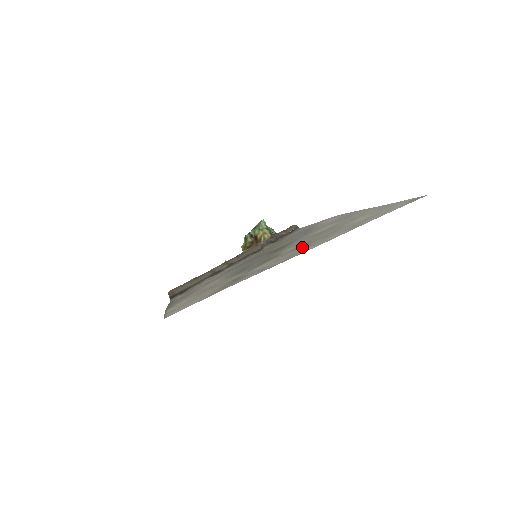
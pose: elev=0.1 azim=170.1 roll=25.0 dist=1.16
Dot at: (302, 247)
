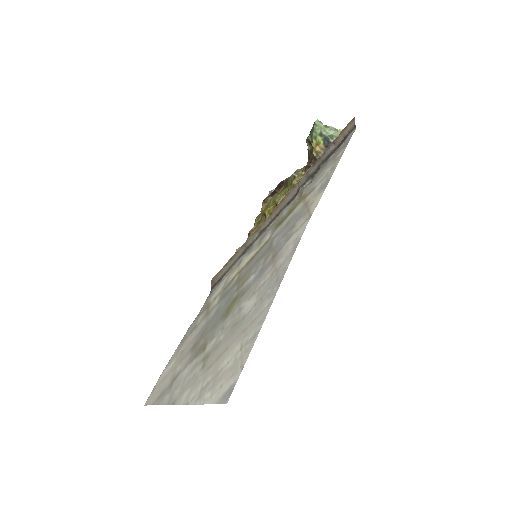
Dot at: (199, 369)
